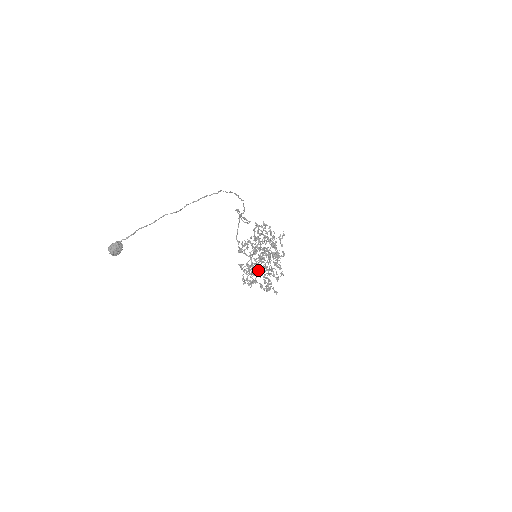
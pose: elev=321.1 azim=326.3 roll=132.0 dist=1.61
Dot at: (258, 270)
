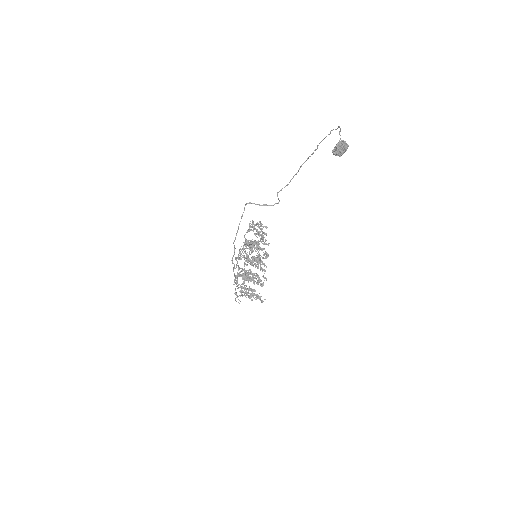
Dot at: occluded
